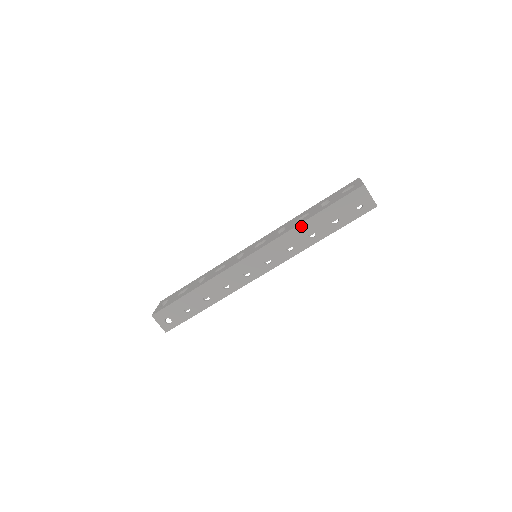
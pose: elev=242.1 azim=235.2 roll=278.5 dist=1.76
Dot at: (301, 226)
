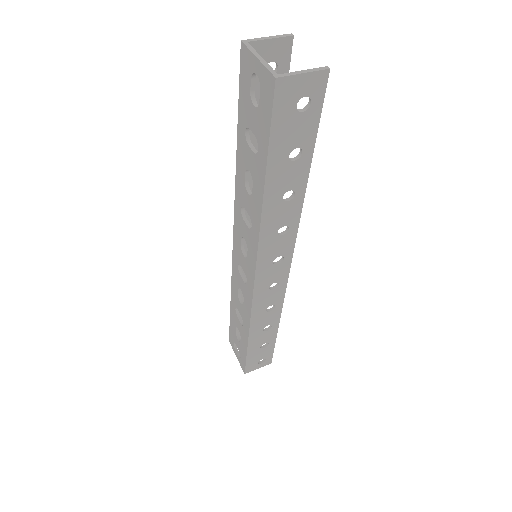
Dot at: (266, 208)
